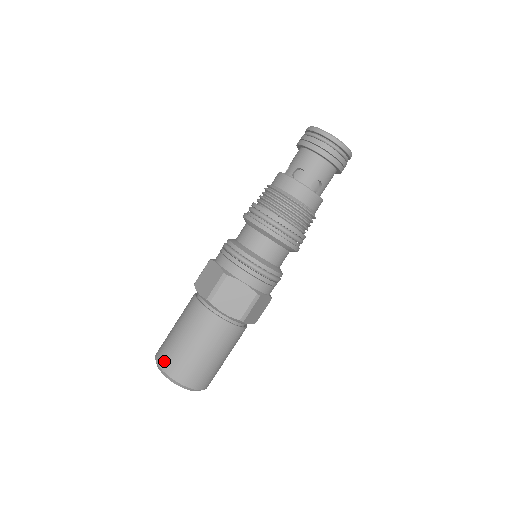
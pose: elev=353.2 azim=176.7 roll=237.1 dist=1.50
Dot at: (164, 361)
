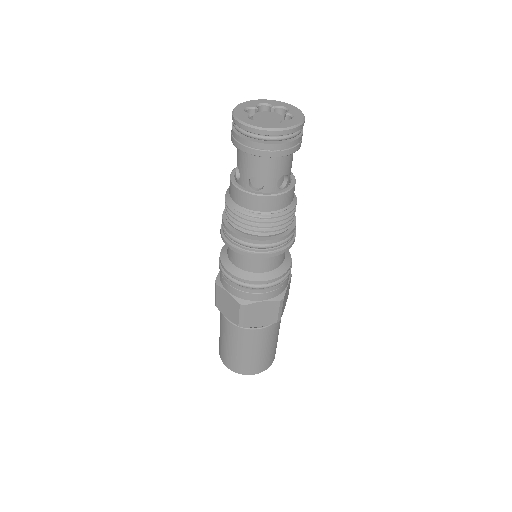
Dot at: occluded
